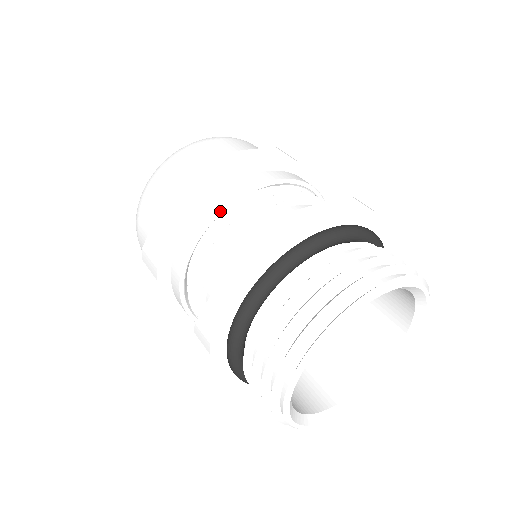
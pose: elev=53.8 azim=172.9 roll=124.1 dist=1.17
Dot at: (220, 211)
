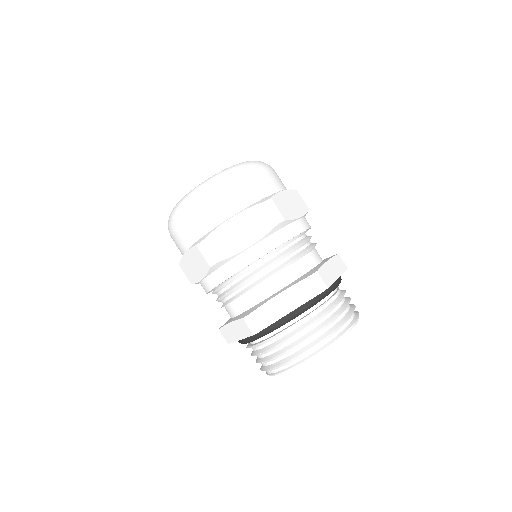
Dot at: occluded
